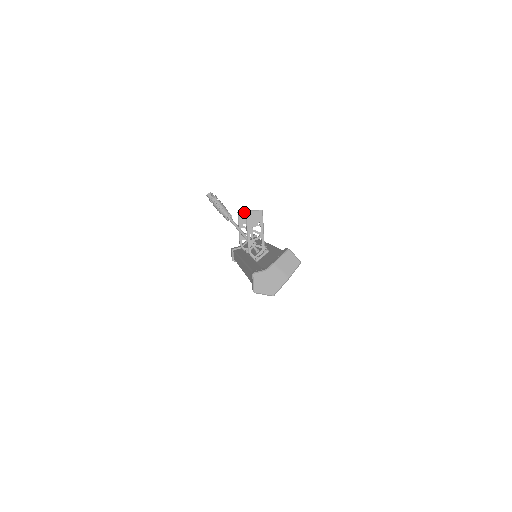
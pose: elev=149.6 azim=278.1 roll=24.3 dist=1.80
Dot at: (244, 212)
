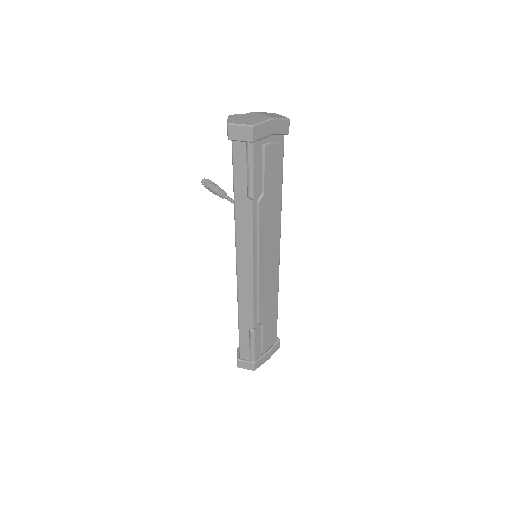
Dot at: occluded
